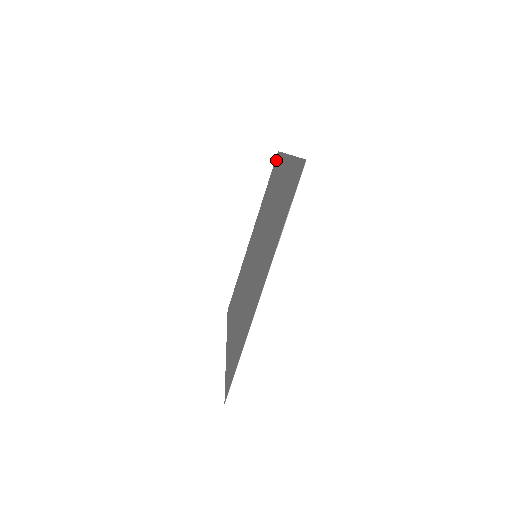
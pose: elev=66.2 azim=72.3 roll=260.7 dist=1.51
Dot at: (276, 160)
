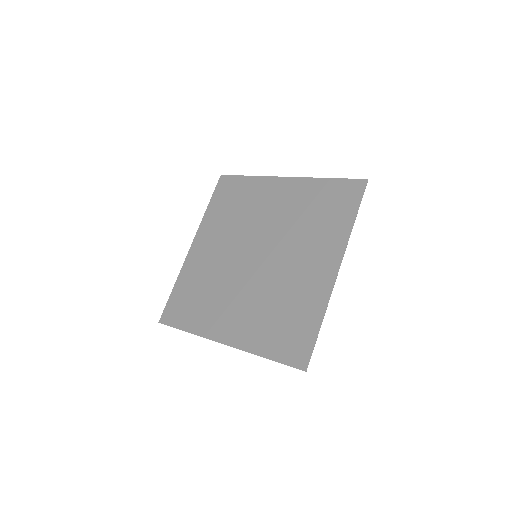
Dot at: (226, 181)
